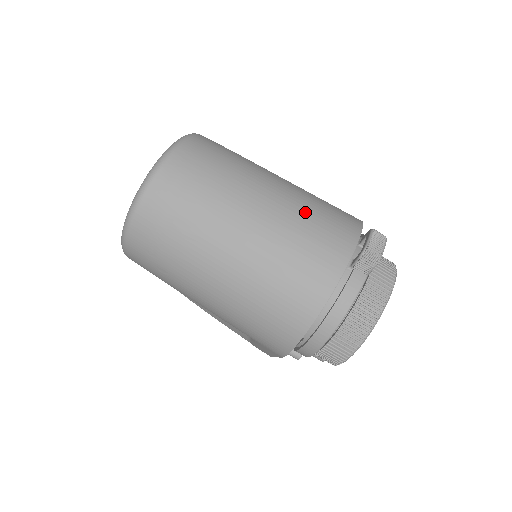
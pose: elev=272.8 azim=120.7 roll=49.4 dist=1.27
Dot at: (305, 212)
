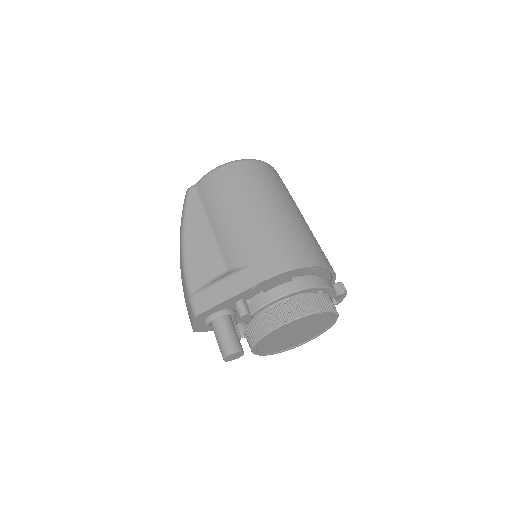
Dot at: occluded
